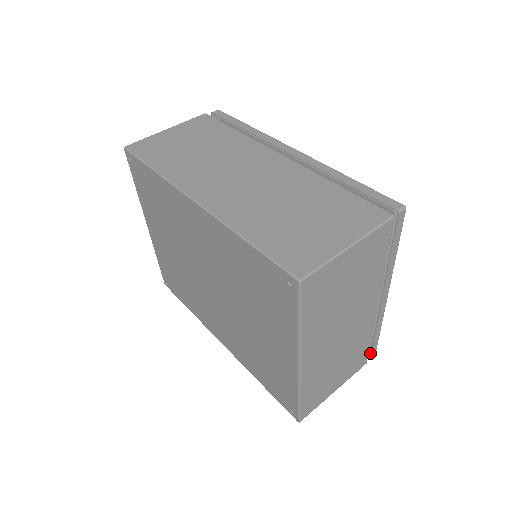
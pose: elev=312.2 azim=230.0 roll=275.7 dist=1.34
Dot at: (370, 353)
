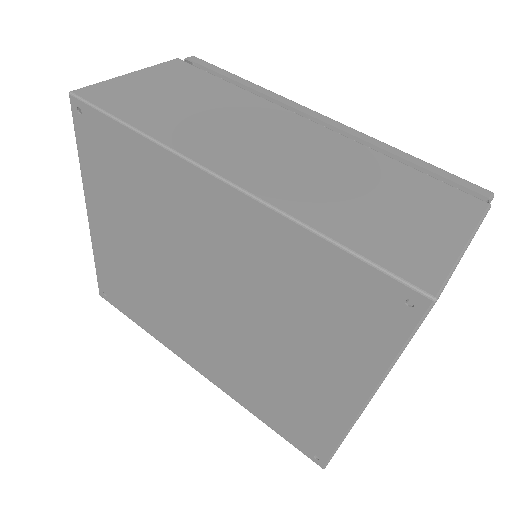
Dot at: occluded
